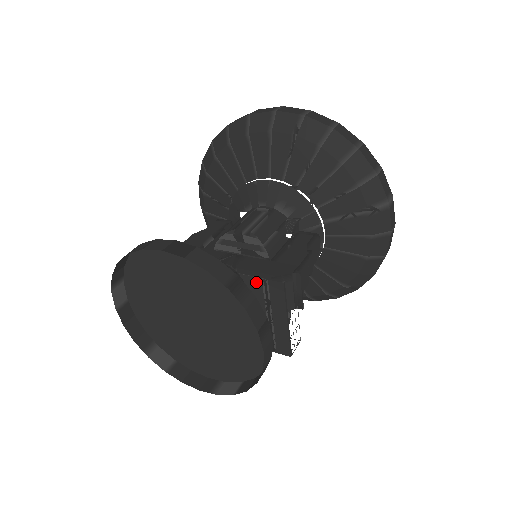
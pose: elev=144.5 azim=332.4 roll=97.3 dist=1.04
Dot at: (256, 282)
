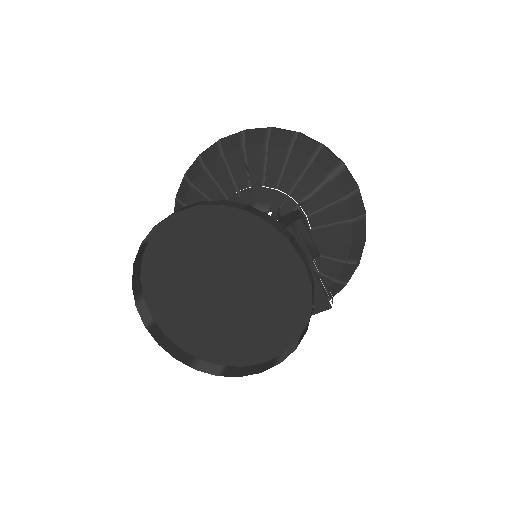
Dot at: occluded
